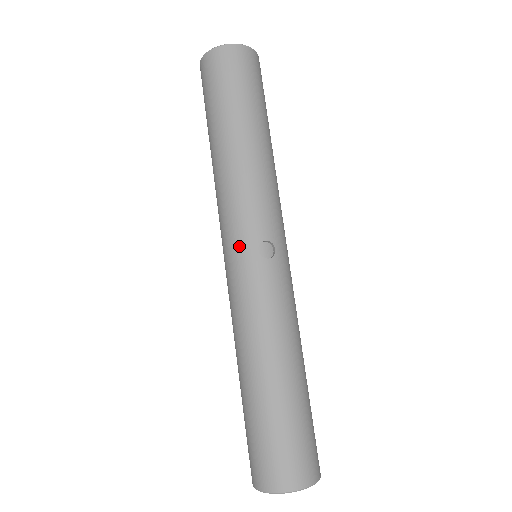
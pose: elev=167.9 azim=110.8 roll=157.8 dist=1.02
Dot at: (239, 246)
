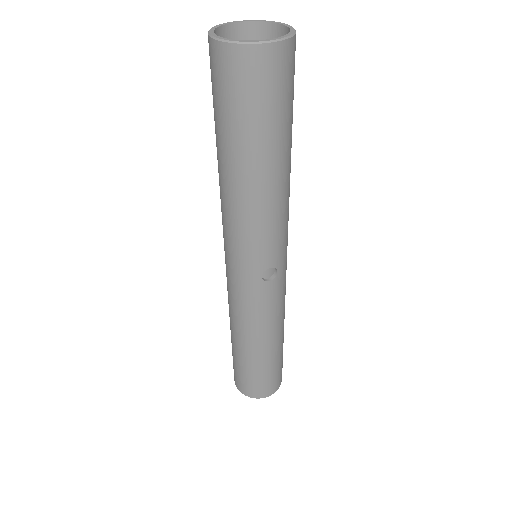
Dot at: (244, 270)
